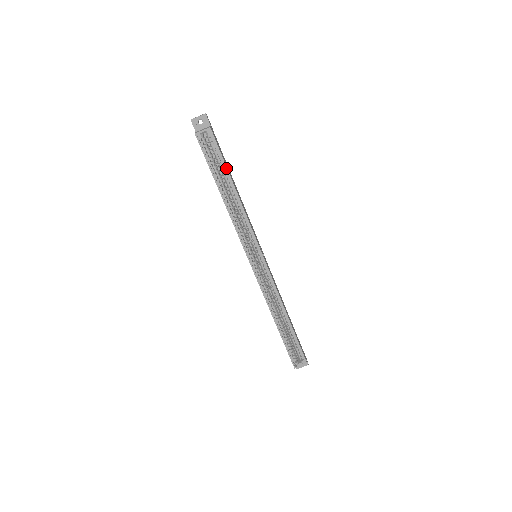
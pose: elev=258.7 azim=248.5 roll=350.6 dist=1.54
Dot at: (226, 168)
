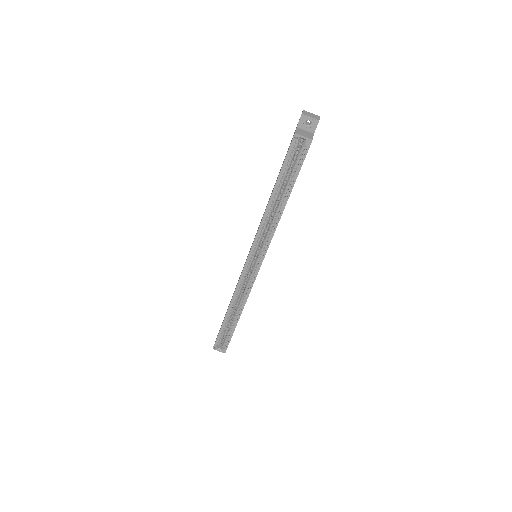
Dot at: (295, 181)
